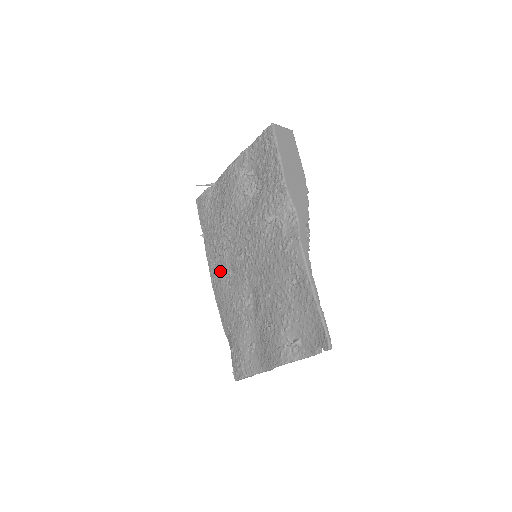
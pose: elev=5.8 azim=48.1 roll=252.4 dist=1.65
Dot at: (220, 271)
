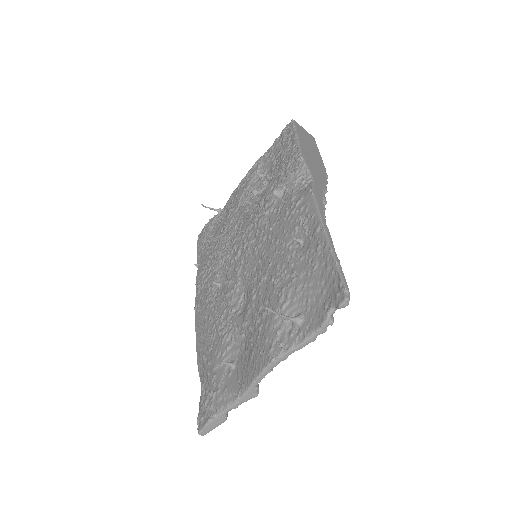
Dot at: (208, 288)
